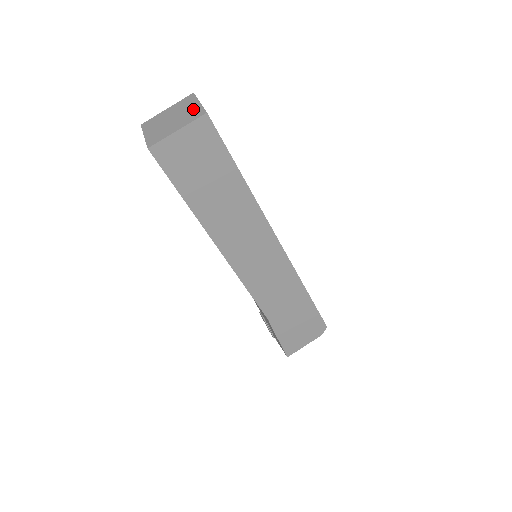
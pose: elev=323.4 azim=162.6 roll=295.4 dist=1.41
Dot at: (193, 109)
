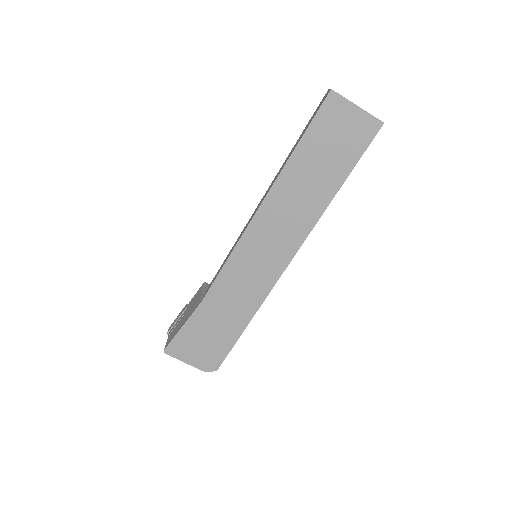
Dot at: occluded
